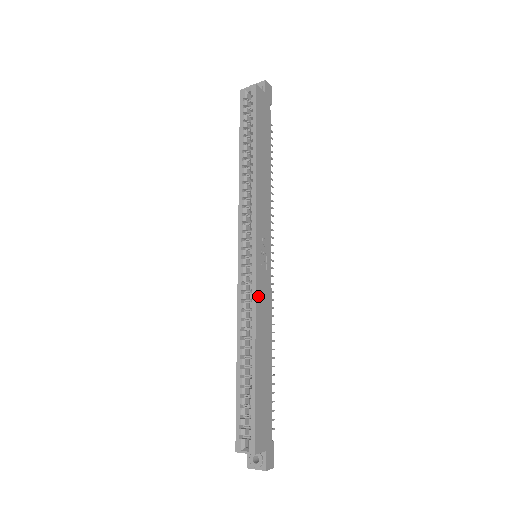
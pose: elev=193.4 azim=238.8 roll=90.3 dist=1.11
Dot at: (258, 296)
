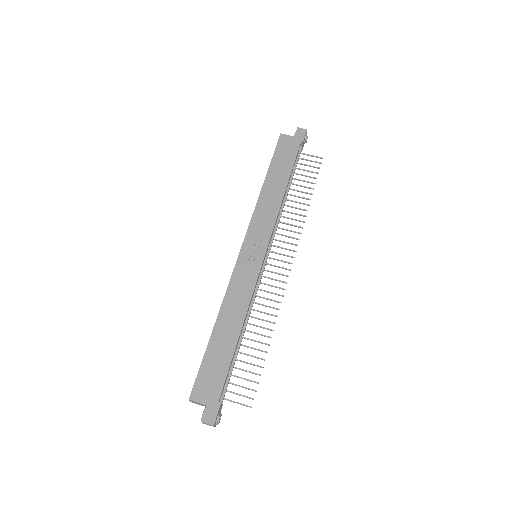
Dot at: (234, 281)
